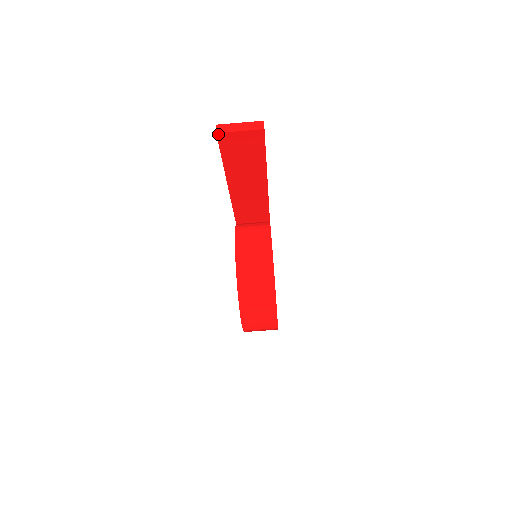
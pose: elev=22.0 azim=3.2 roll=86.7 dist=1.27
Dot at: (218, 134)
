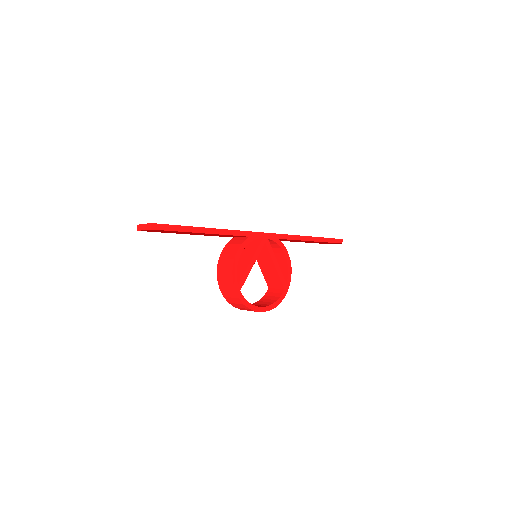
Dot at: occluded
